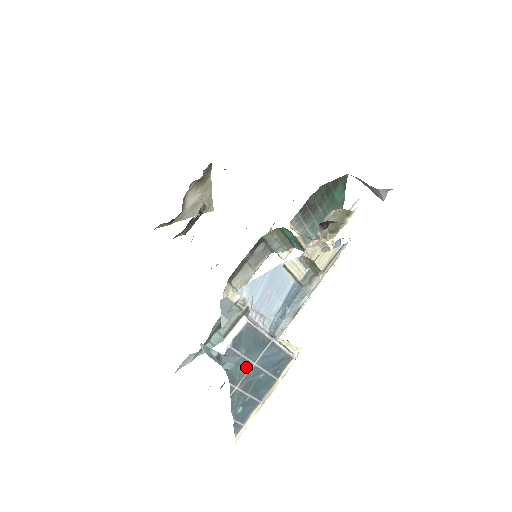
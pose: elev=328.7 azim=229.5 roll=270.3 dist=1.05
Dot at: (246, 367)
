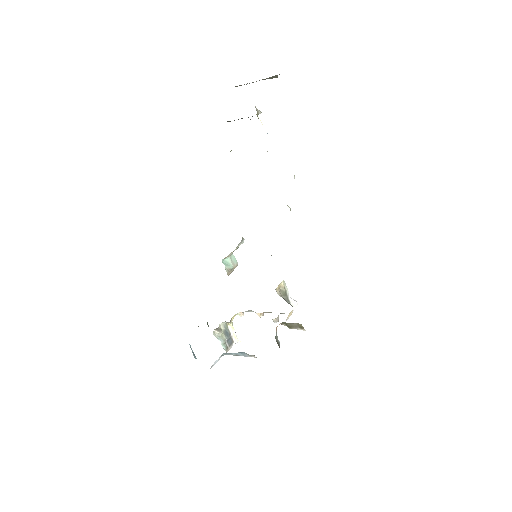
Dot at: occluded
